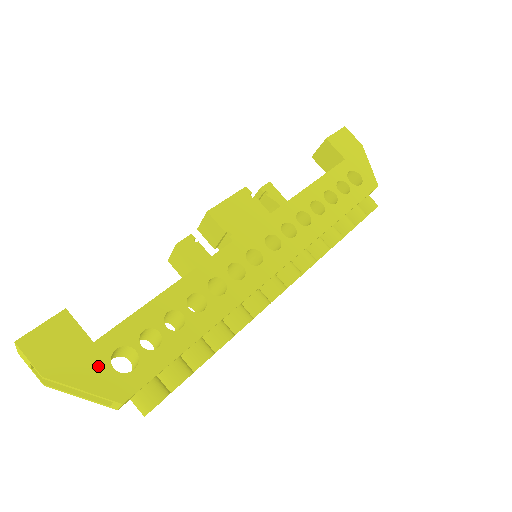
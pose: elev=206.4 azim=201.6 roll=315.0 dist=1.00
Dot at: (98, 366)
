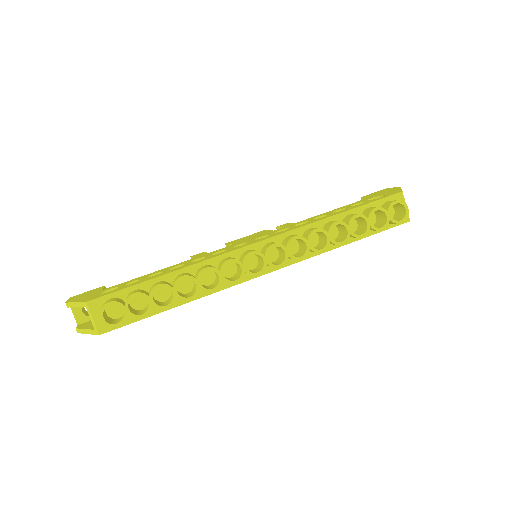
Dot at: (93, 295)
